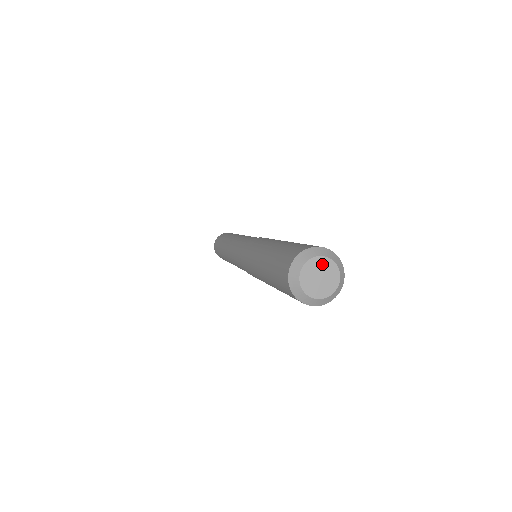
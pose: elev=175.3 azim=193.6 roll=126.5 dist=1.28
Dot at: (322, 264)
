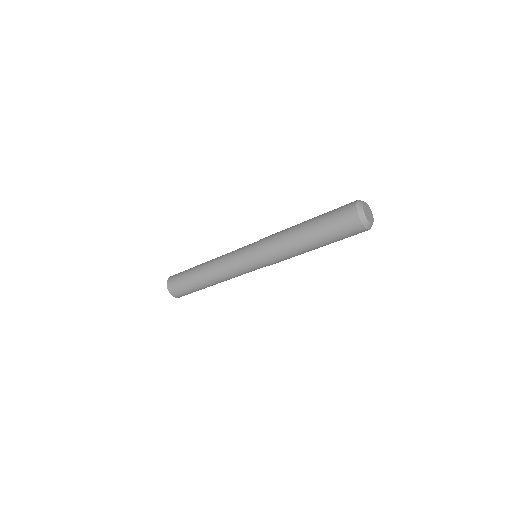
Dot at: (367, 207)
